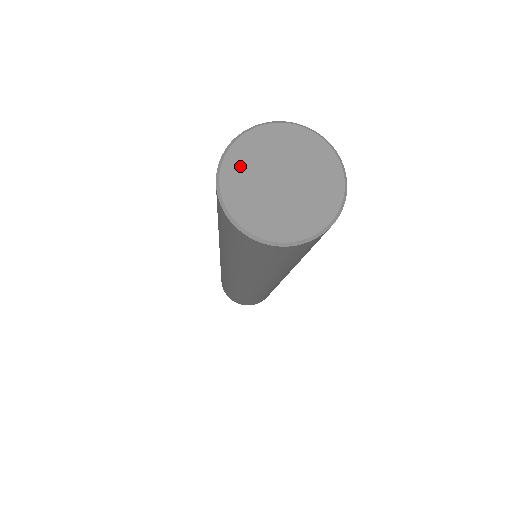
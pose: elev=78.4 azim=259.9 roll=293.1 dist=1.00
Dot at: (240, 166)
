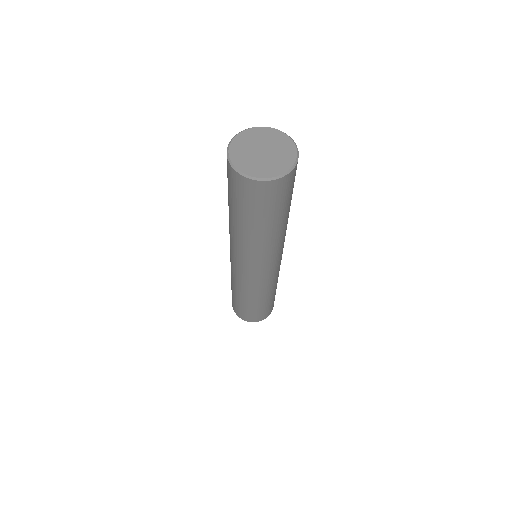
Dot at: (240, 144)
